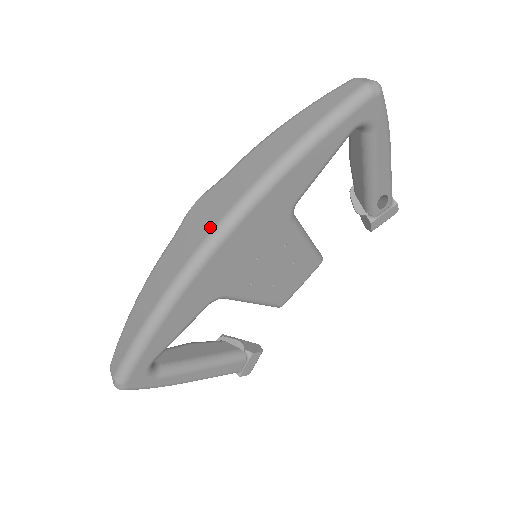
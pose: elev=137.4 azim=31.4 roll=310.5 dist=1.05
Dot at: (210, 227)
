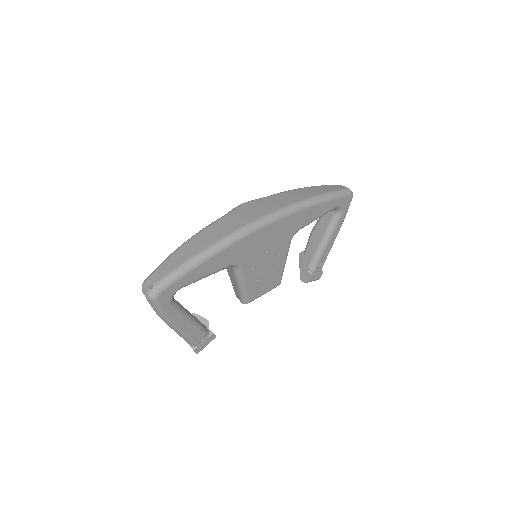
Dot at: (261, 215)
